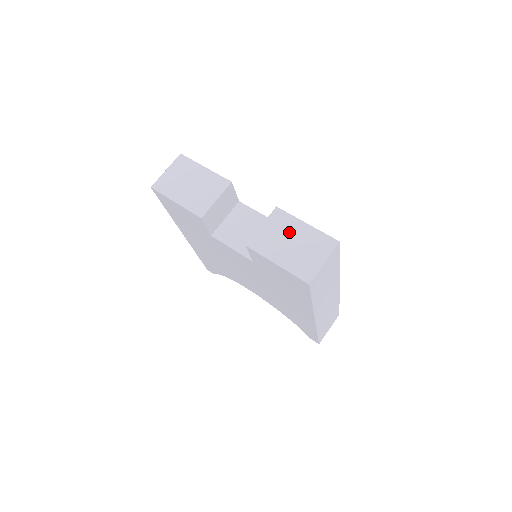
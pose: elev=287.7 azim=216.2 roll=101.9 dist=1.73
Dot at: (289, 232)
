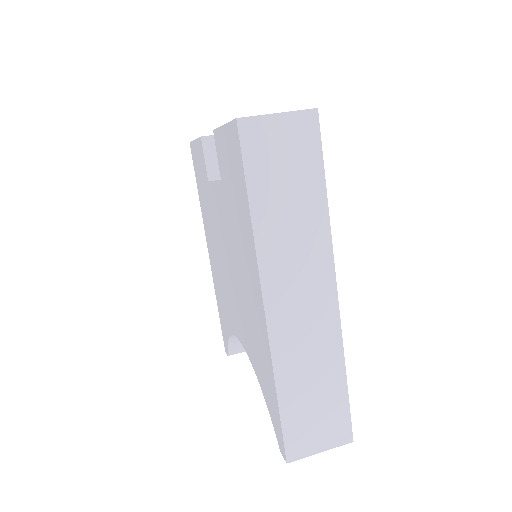
Dot at: occluded
